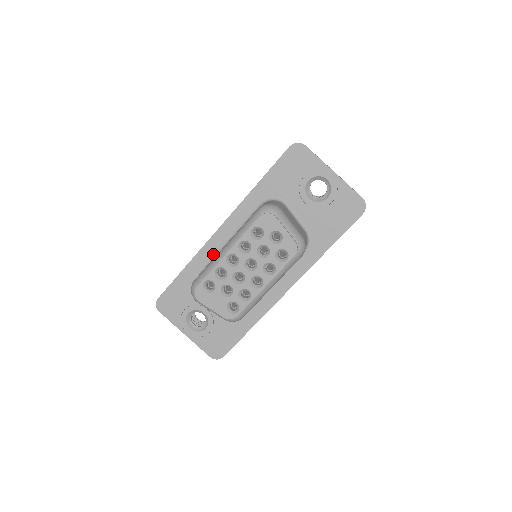
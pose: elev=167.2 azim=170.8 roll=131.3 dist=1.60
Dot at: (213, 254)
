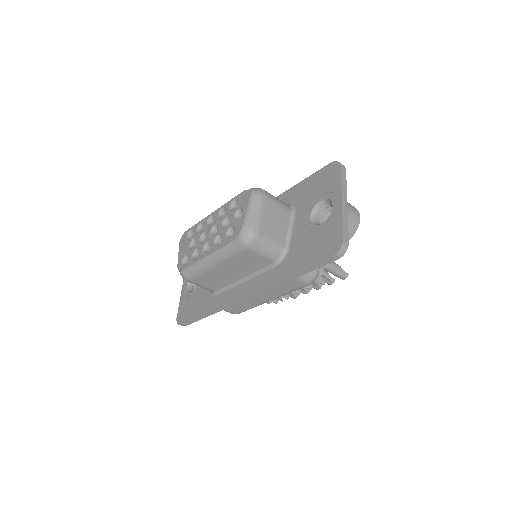
Dot at: occluded
